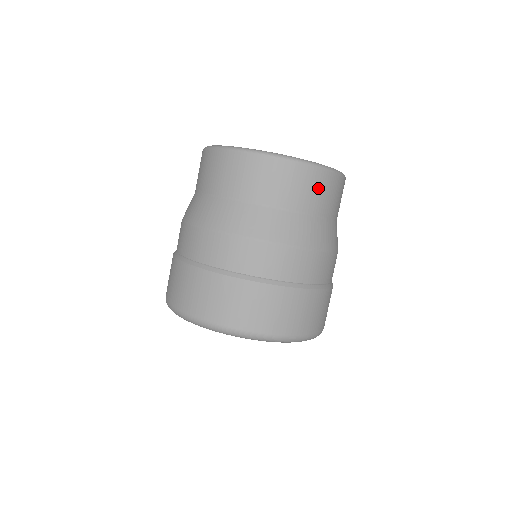
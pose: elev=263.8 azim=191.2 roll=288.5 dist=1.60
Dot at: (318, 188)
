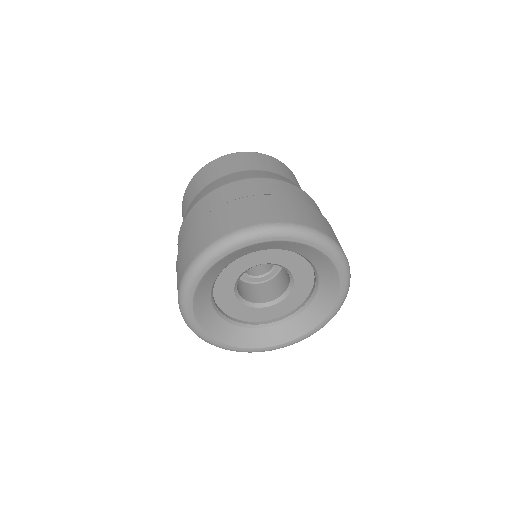
Dot at: occluded
